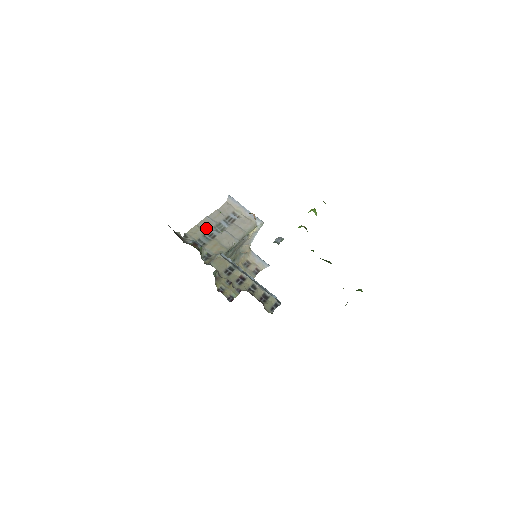
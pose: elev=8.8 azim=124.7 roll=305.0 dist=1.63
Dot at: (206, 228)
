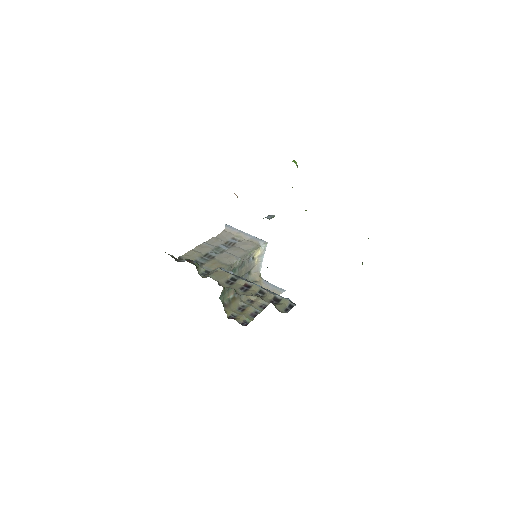
Dot at: (203, 251)
